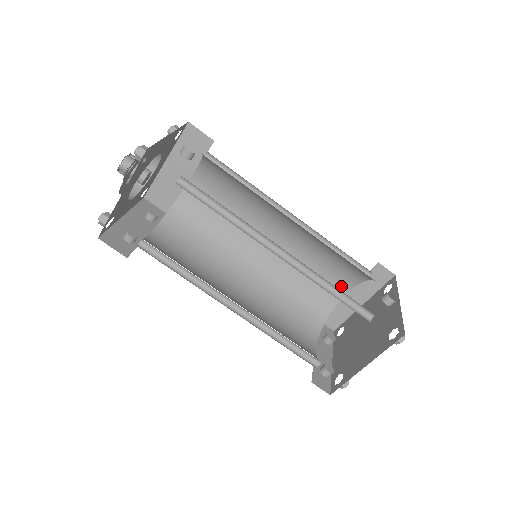
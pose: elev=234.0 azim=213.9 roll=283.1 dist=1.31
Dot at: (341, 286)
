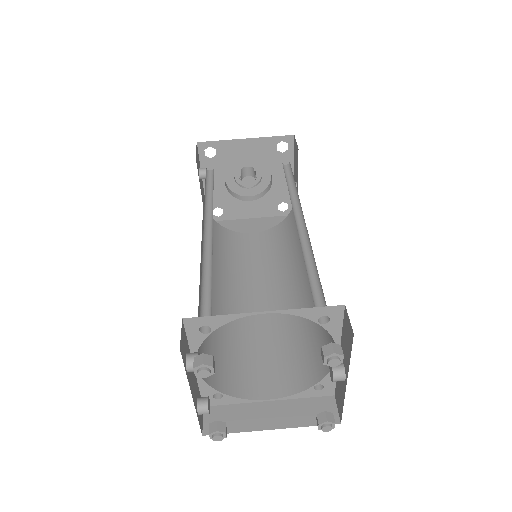
Dot at: (272, 387)
